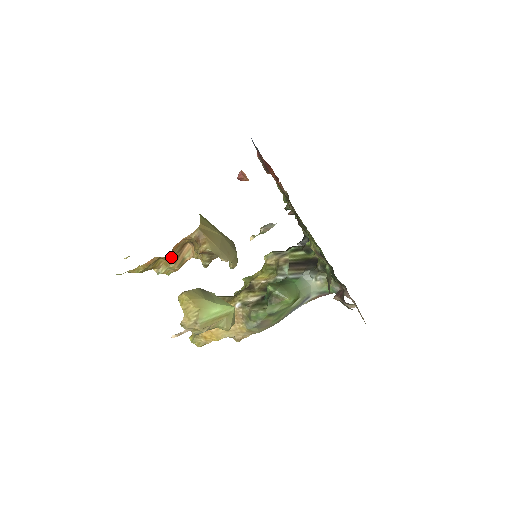
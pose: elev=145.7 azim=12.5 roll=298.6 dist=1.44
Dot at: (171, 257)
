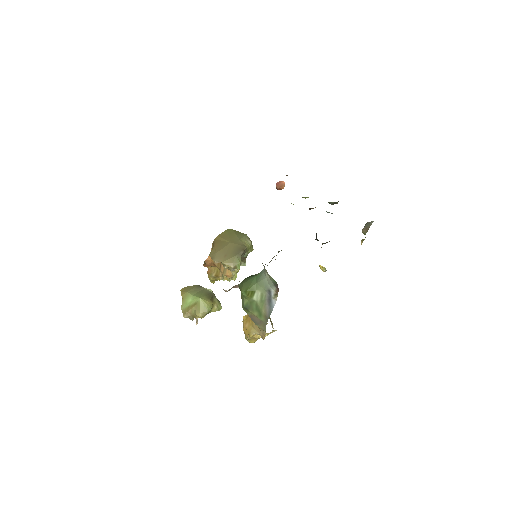
Dot at: (217, 266)
